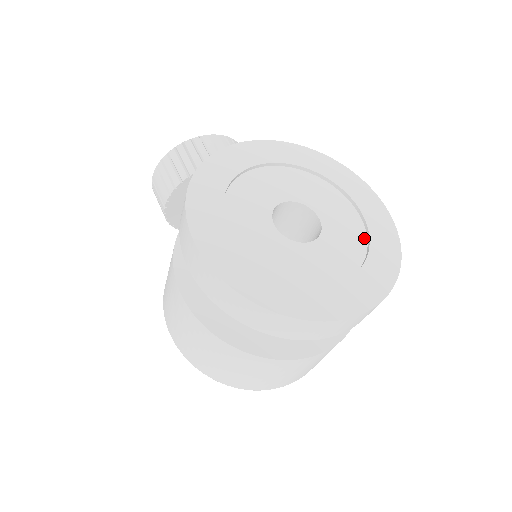
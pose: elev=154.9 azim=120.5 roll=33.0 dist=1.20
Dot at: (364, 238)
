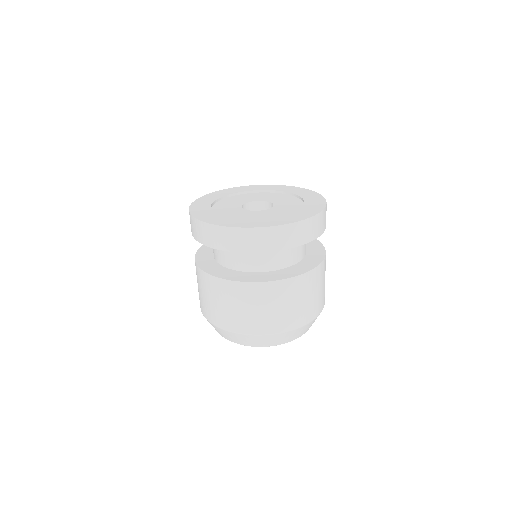
Dot at: occluded
